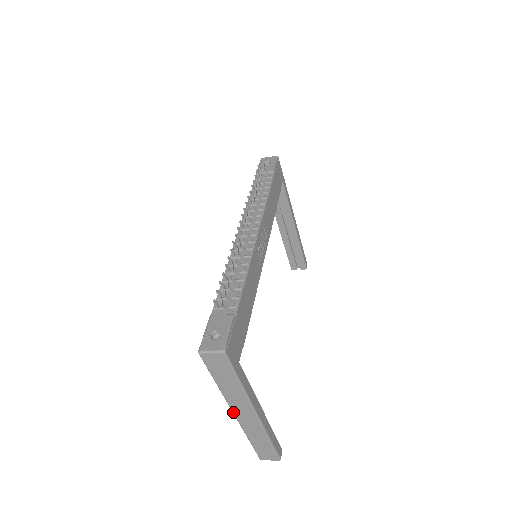
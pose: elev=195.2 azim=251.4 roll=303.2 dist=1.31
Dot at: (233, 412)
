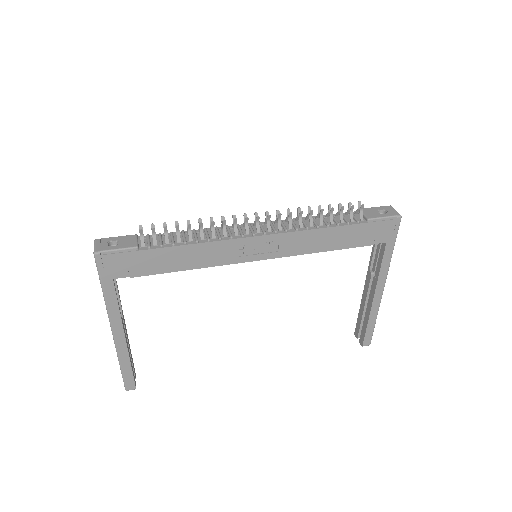
Dot at: occluded
